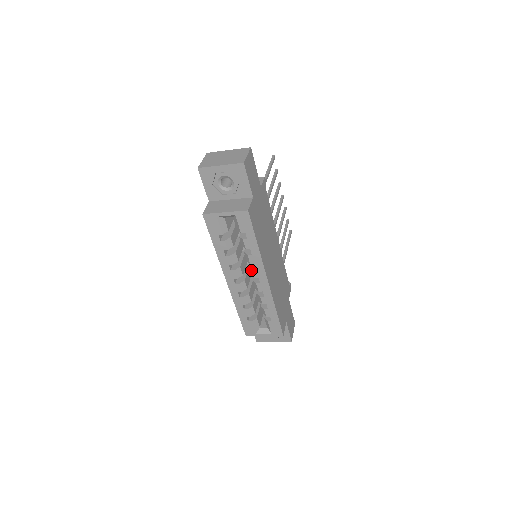
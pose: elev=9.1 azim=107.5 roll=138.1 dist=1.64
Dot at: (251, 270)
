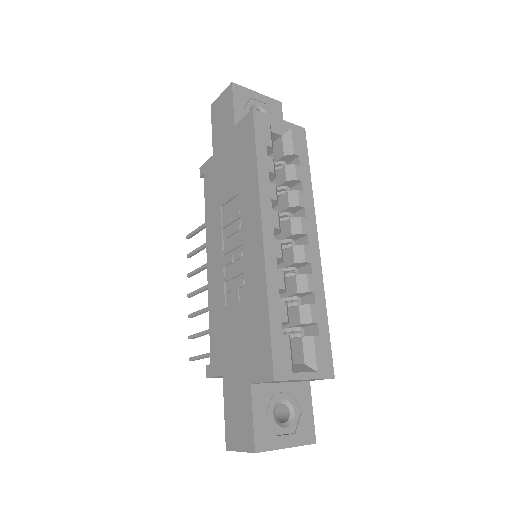
Dot at: (297, 220)
